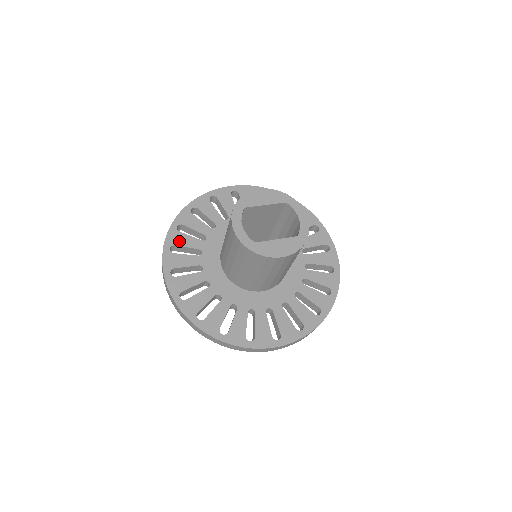
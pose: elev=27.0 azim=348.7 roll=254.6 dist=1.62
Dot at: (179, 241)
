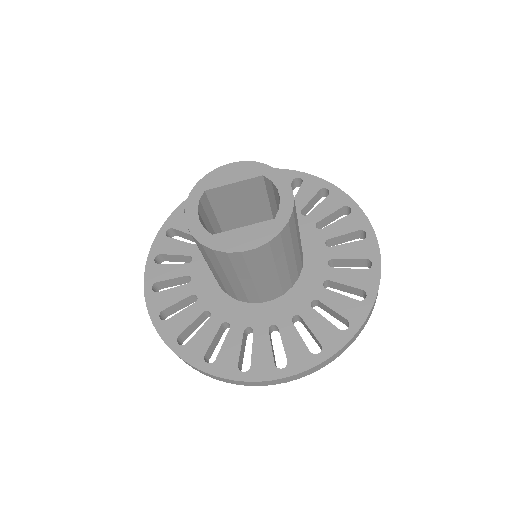
Dot at: (166, 248)
